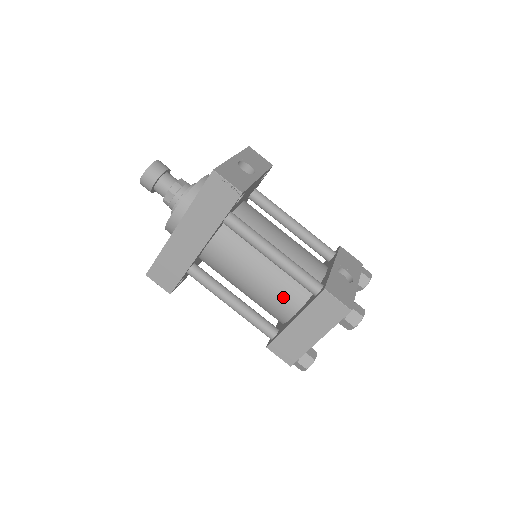
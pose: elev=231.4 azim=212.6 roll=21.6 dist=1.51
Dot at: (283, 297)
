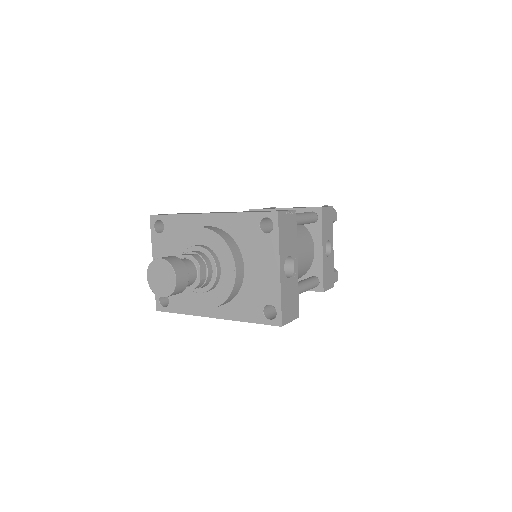
Dot at: occluded
